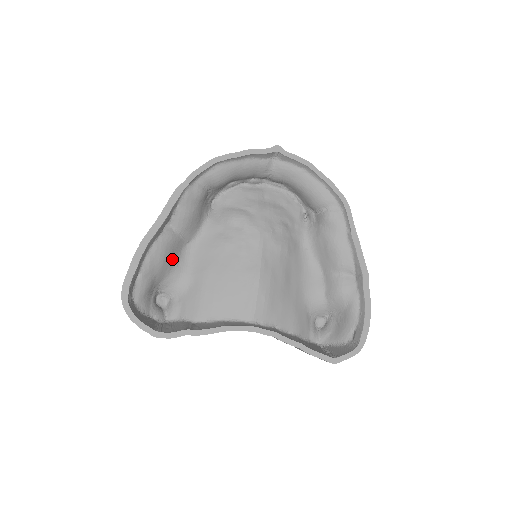
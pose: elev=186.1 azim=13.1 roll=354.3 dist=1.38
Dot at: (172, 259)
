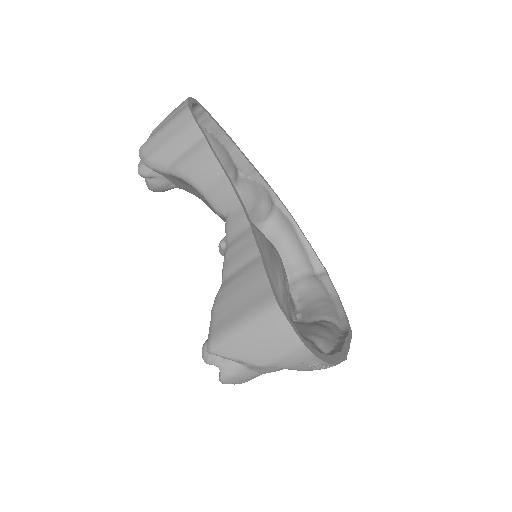
Dot at: occluded
